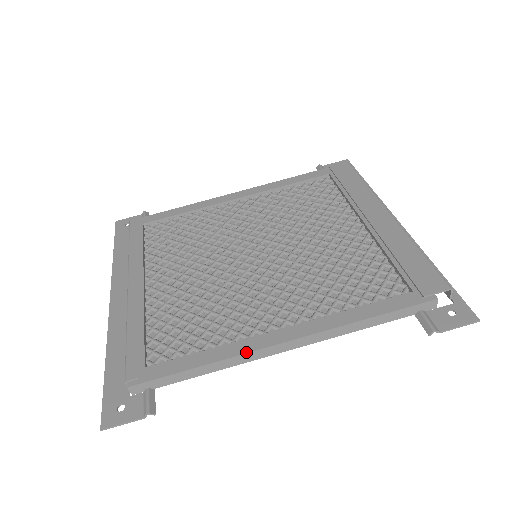
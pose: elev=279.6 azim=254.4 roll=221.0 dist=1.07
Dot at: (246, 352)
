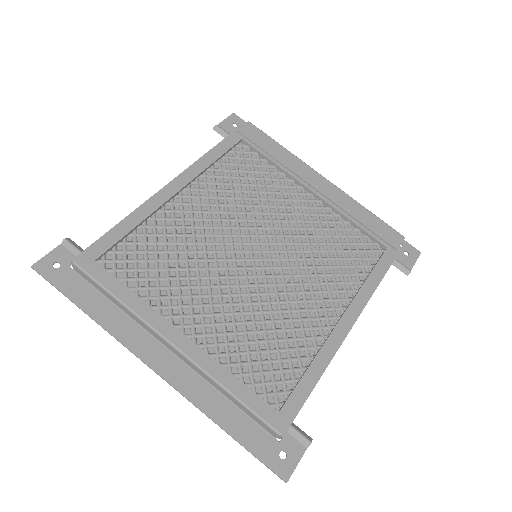
Dot at: (336, 351)
